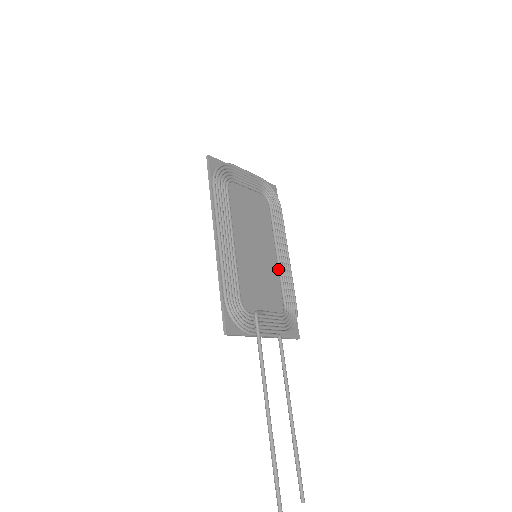
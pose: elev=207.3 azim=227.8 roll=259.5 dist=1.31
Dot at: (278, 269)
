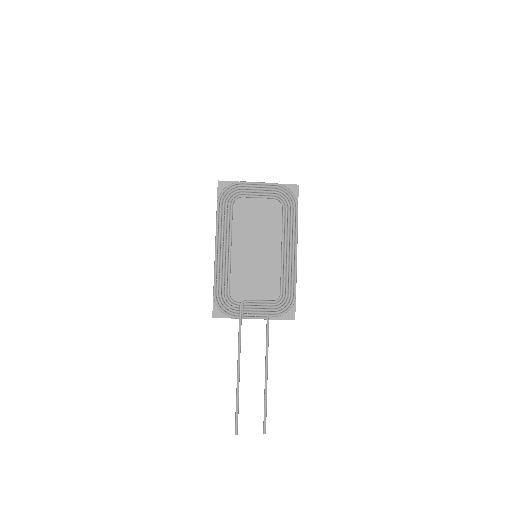
Dot at: (281, 264)
